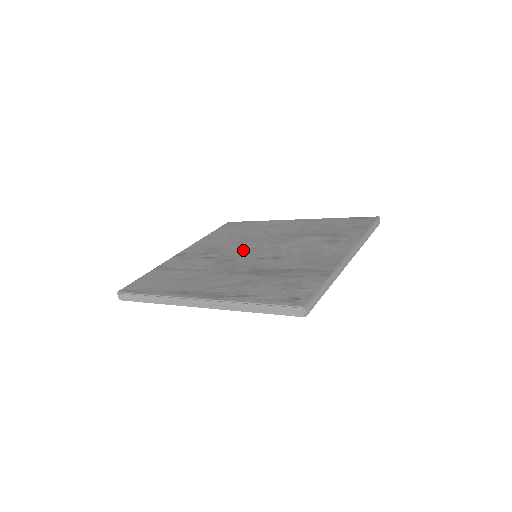
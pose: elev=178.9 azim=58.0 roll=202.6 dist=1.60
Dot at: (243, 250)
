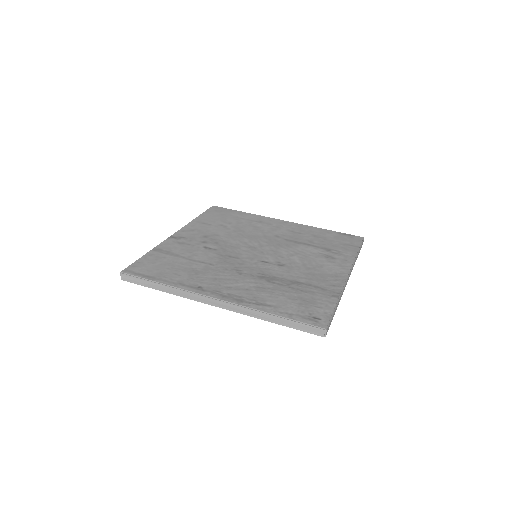
Dot at: (243, 247)
